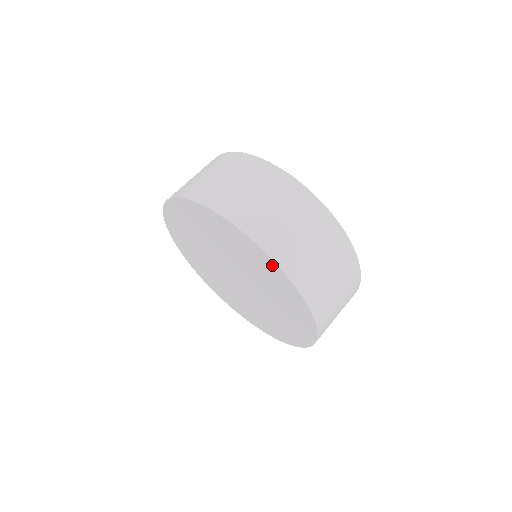
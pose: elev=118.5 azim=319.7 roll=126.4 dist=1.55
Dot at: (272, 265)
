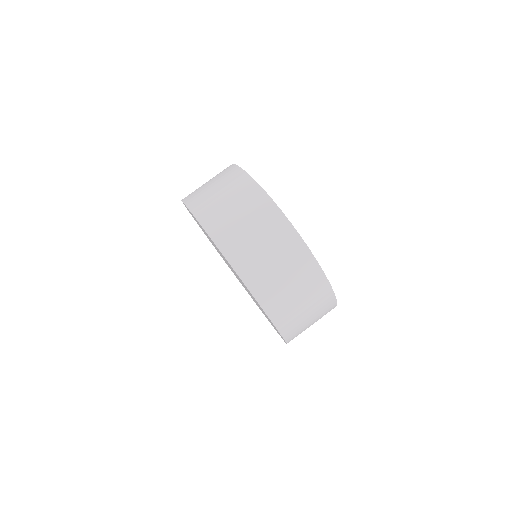
Dot at: occluded
